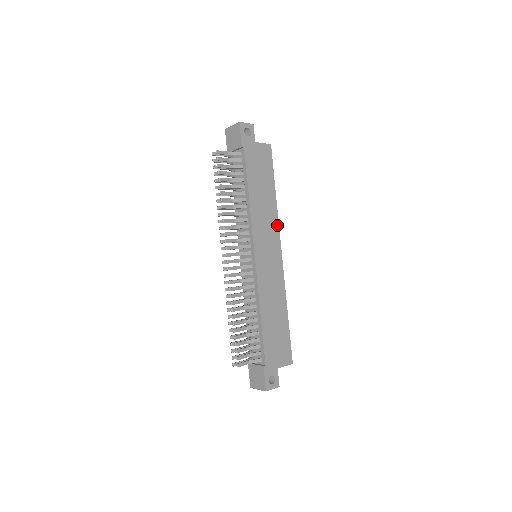
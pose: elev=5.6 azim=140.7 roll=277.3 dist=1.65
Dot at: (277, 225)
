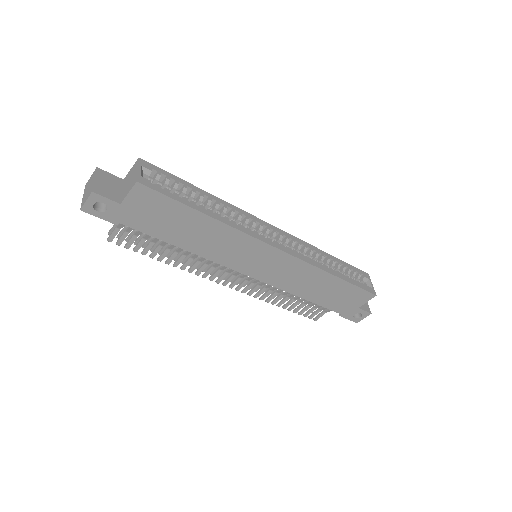
Dot at: (245, 236)
